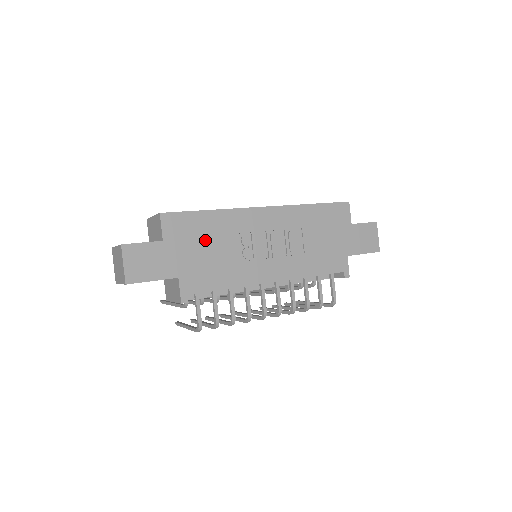
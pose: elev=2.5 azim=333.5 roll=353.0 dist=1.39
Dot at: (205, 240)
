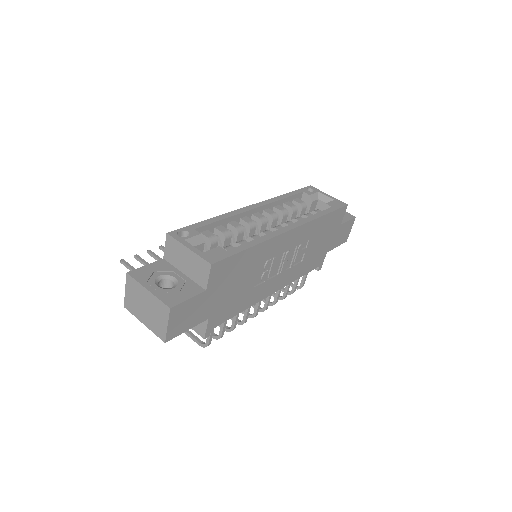
Dot at: (239, 277)
